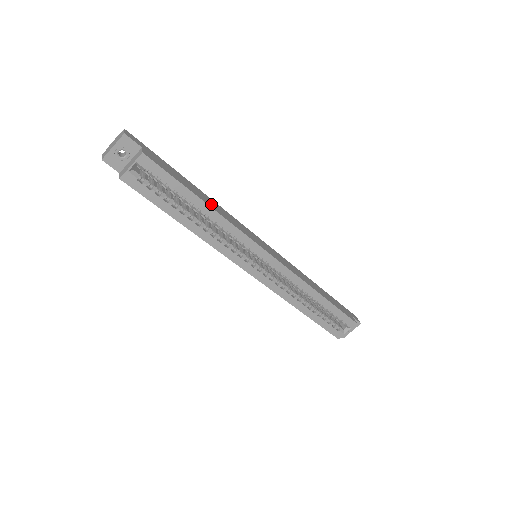
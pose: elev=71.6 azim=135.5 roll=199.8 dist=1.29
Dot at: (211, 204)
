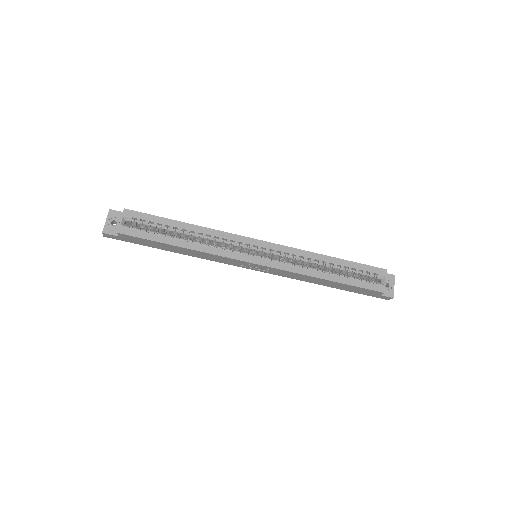
Dot at: occluded
